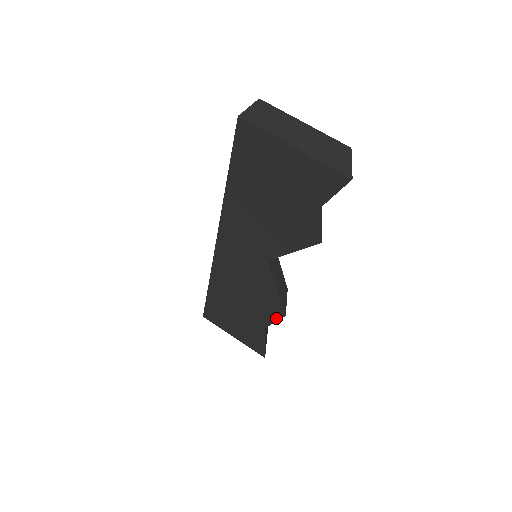
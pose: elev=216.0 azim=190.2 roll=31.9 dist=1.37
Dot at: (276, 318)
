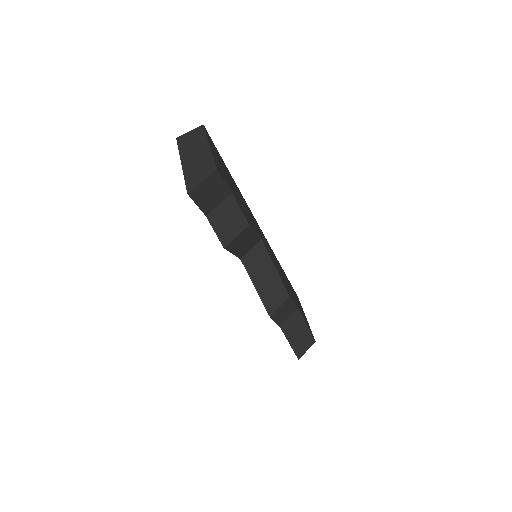
Dot at: occluded
